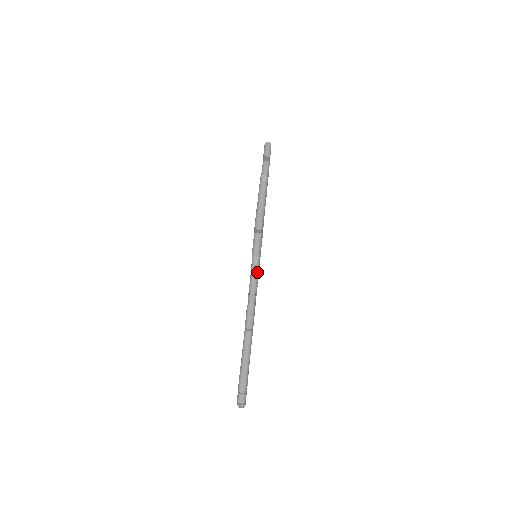
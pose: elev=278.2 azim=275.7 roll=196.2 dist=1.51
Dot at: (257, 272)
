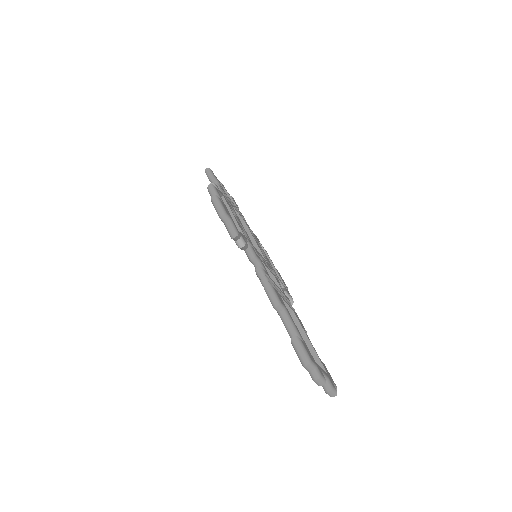
Dot at: (258, 260)
